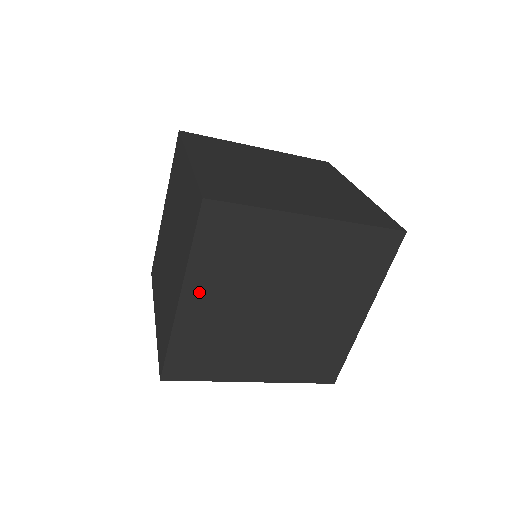
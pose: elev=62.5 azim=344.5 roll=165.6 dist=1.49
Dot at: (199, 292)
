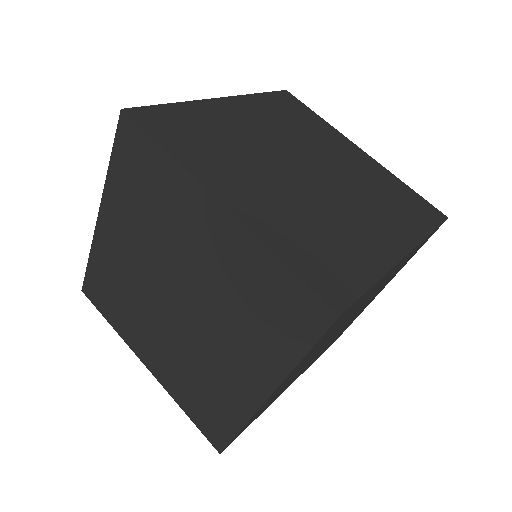
Dot at: (226, 186)
